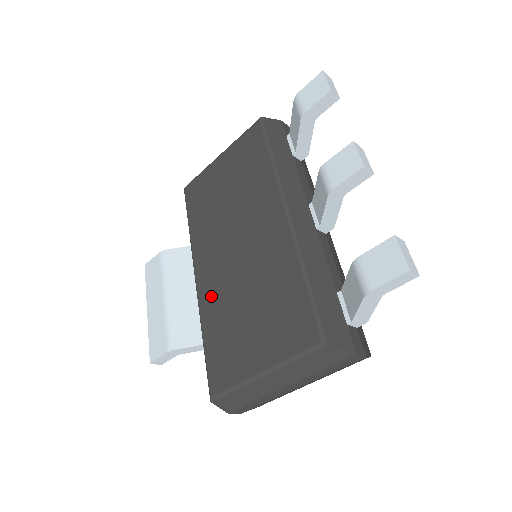
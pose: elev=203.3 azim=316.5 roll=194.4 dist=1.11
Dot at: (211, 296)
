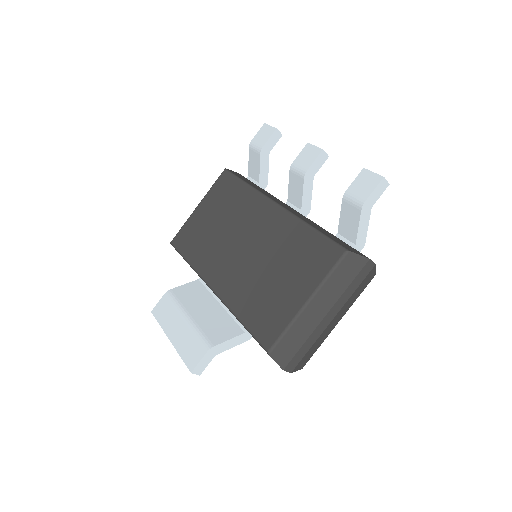
Dot at: (234, 288)
